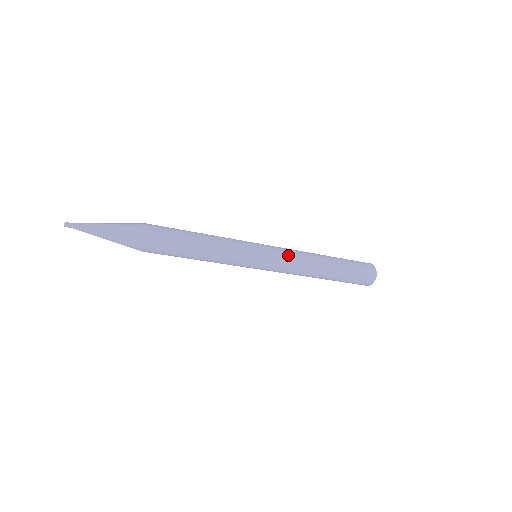
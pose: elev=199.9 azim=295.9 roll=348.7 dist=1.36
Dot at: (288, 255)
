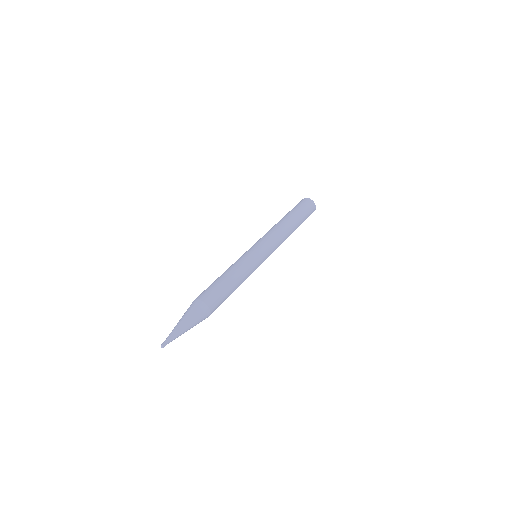
Dot at: (275, 243)
